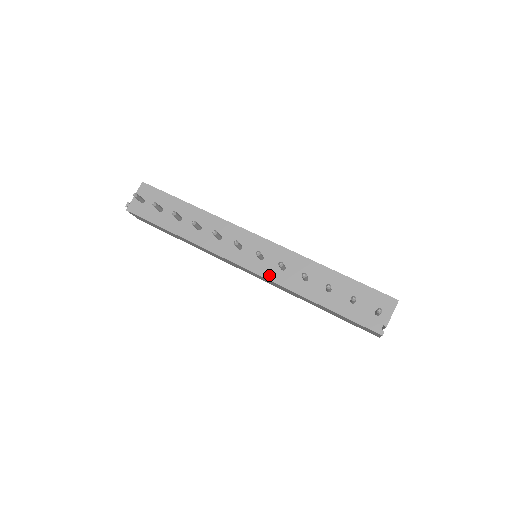
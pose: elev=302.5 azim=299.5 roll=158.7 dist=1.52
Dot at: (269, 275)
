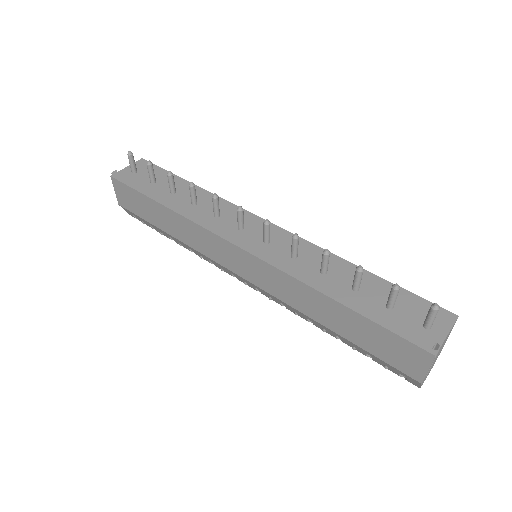
Dot at: (273, 260)
